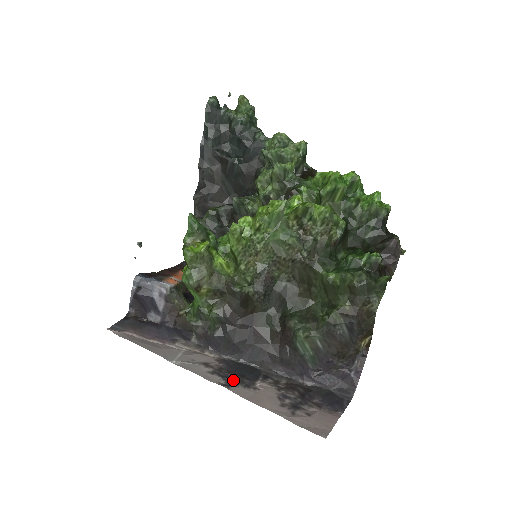
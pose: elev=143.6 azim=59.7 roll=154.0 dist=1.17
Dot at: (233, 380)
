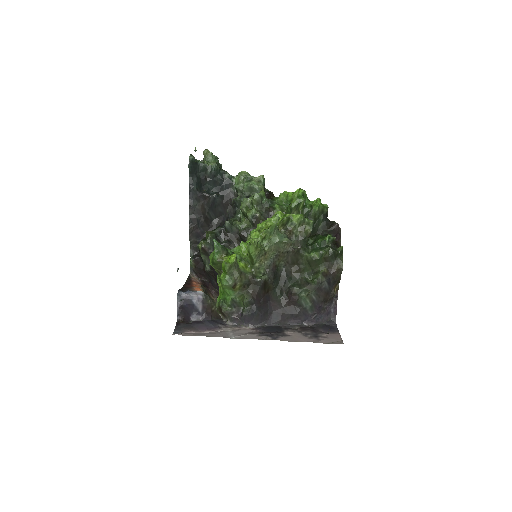
Dot at: (274, 335)
